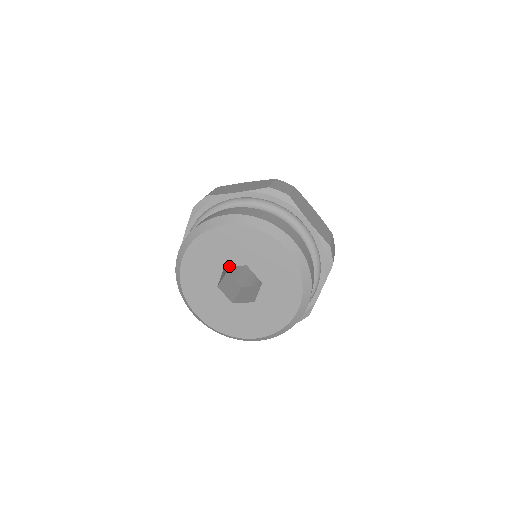
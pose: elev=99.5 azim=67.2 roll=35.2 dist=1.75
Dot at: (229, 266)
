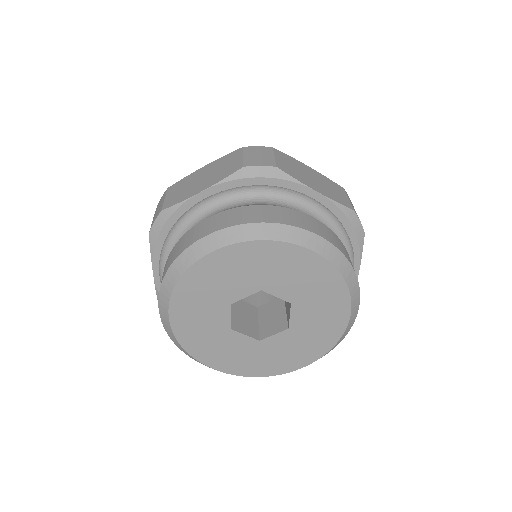
Dot at: (269, 293)
